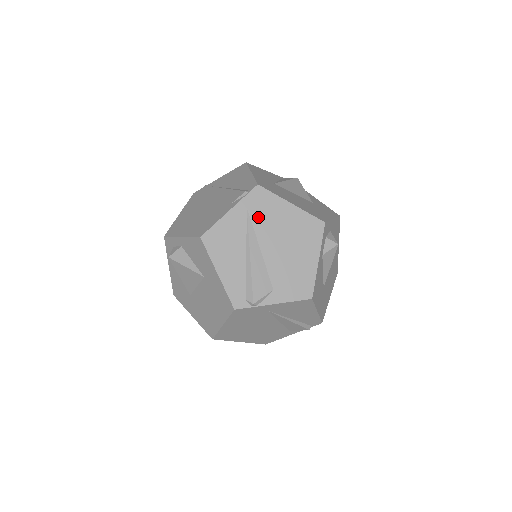
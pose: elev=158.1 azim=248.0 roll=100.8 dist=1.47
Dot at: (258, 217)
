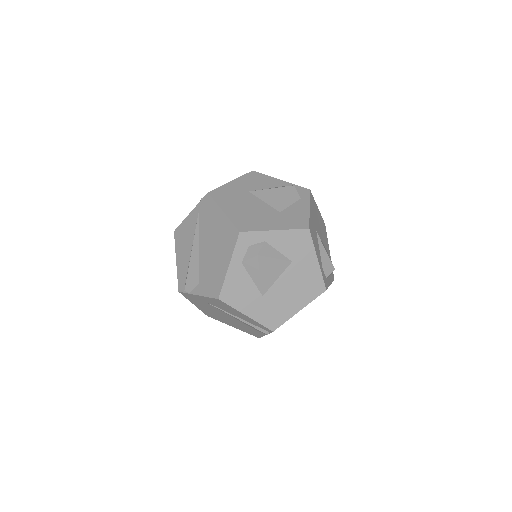
Dot at: (203, 220)
